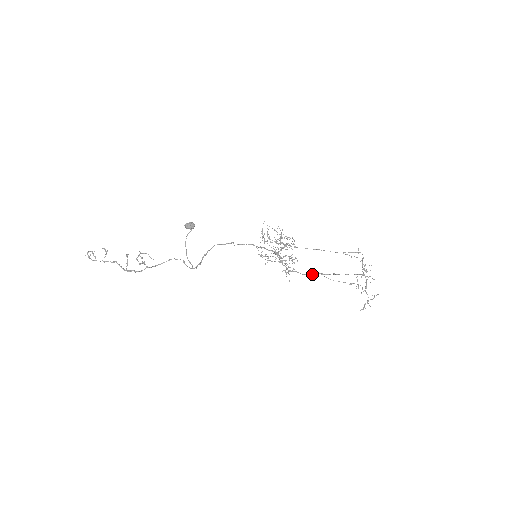
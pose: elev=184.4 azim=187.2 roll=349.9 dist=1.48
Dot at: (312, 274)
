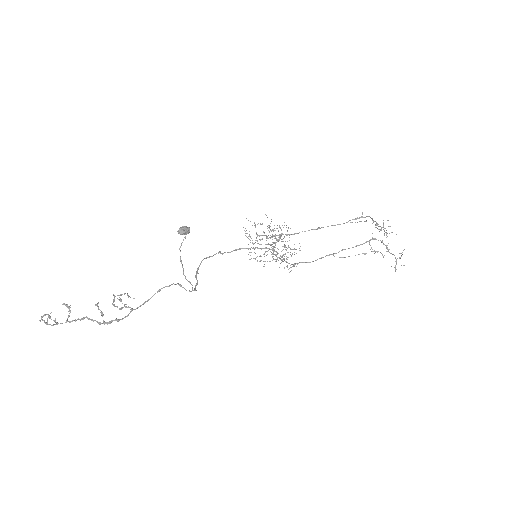
Dot at: (320, 258)
